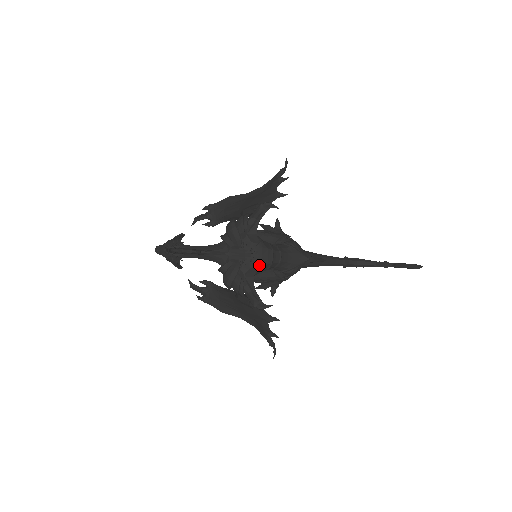
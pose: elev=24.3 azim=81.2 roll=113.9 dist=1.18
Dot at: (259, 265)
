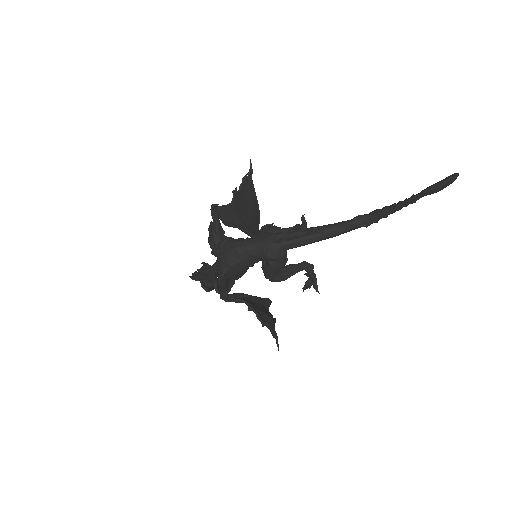
Dot at: (227, 261)
